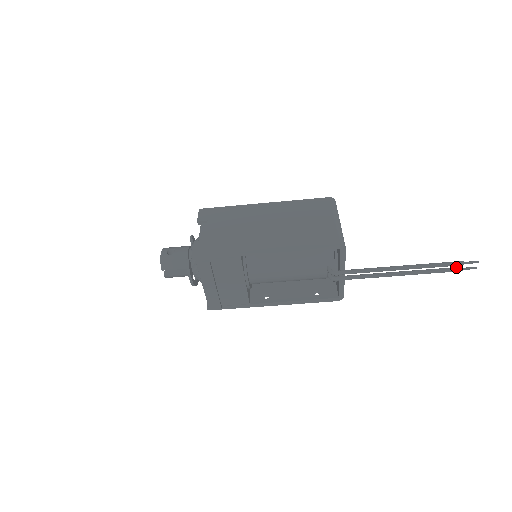
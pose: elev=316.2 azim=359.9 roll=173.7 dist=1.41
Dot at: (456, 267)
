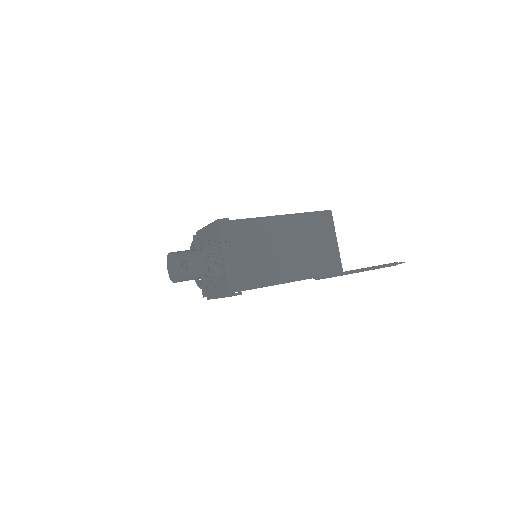
Dot at: occluded
